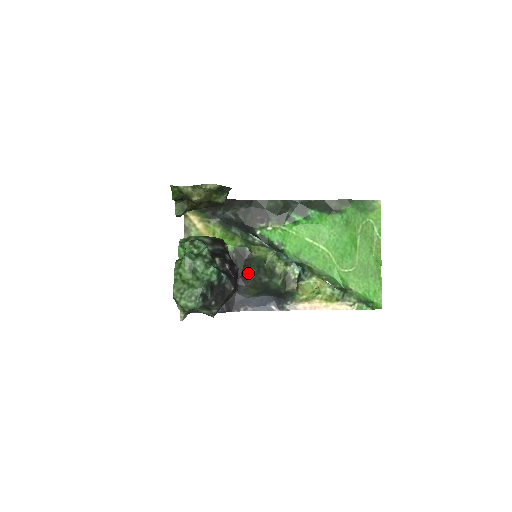
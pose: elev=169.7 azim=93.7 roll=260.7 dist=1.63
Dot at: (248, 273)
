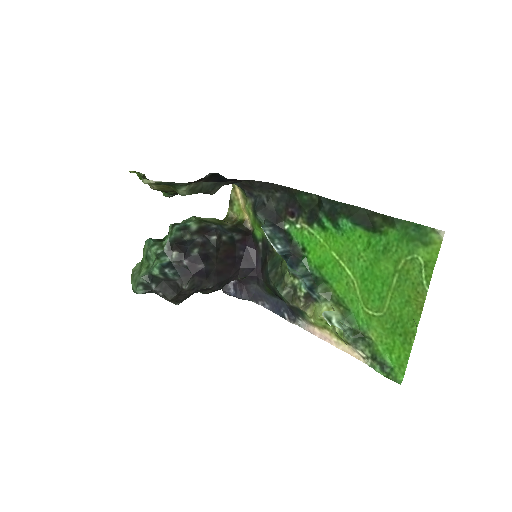
Dot at: (264, 269)
